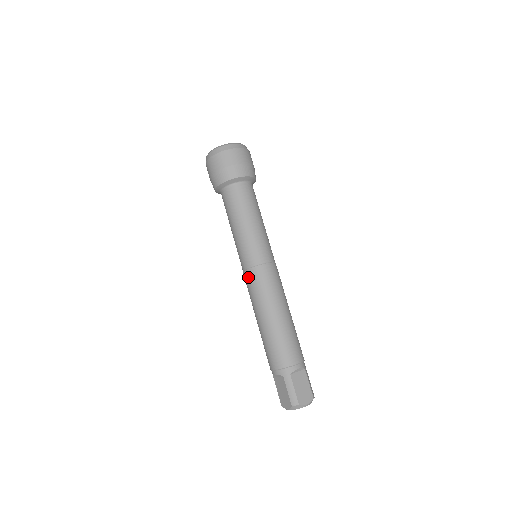
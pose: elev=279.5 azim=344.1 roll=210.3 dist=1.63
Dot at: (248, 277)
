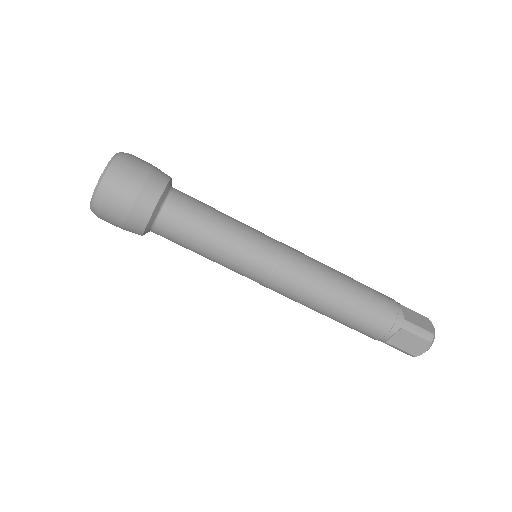
Dot at: (281, 280)
